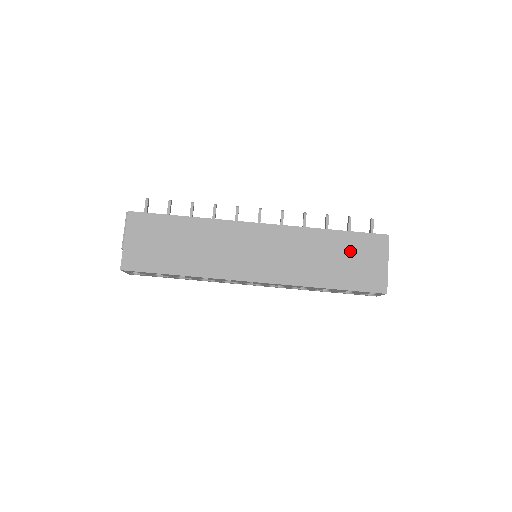
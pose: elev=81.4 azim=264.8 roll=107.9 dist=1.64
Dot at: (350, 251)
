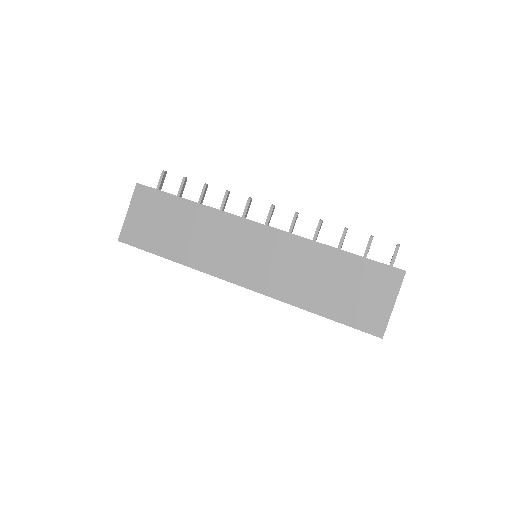
Dot at: (353, 278)
